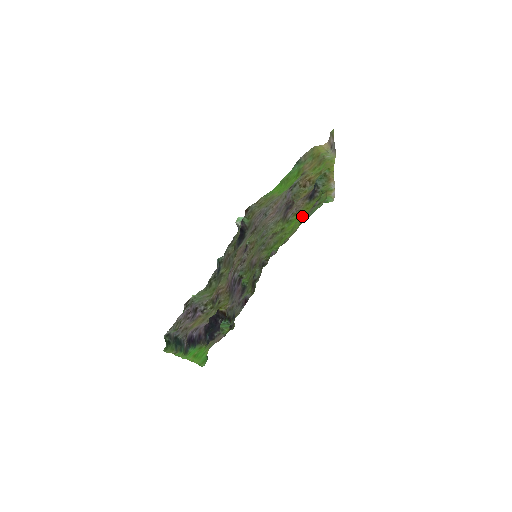
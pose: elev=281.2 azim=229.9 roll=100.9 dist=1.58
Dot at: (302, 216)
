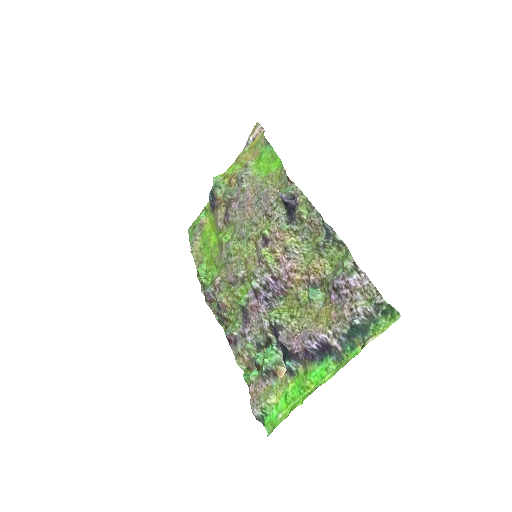
Dot at: (210, 232)
